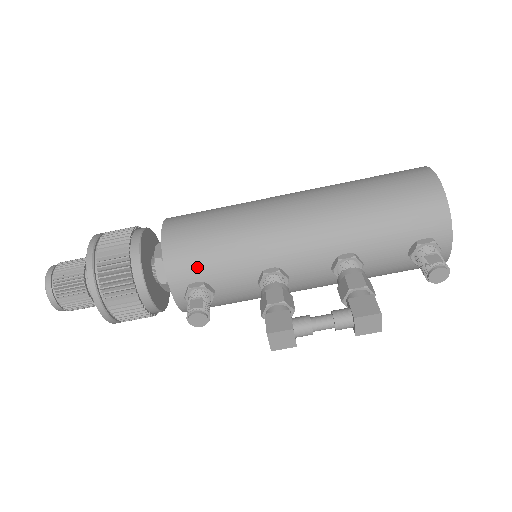
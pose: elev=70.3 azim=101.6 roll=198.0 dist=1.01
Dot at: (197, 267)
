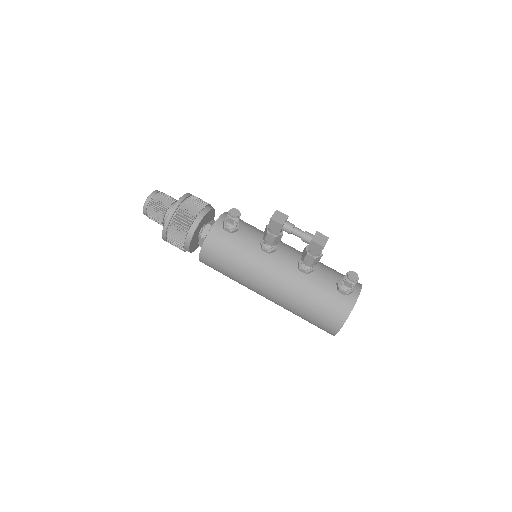
Dot at: (239, 221)
